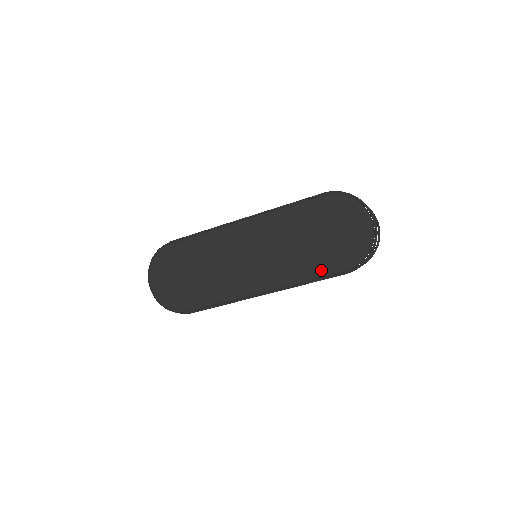
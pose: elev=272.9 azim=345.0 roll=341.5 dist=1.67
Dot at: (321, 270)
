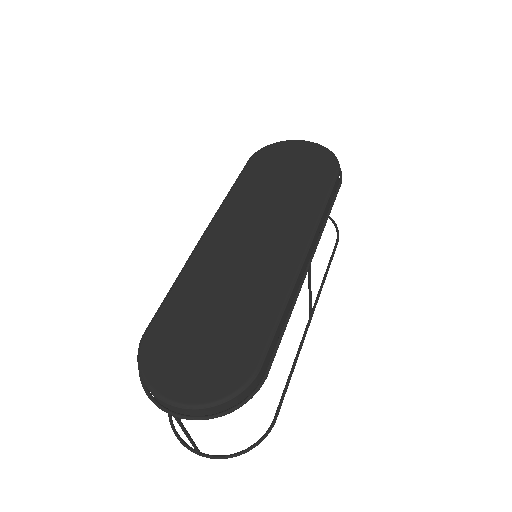
Dot at: (322, 188)
